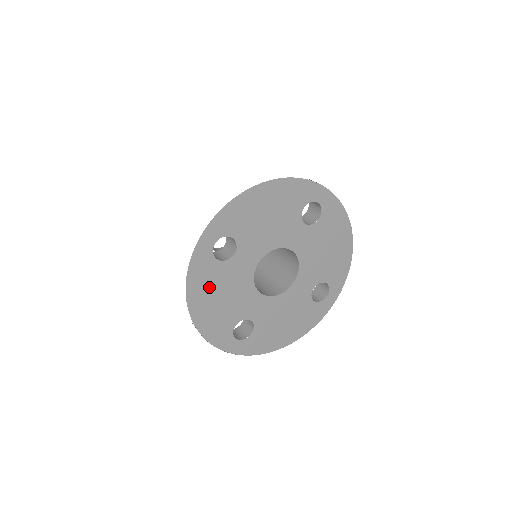
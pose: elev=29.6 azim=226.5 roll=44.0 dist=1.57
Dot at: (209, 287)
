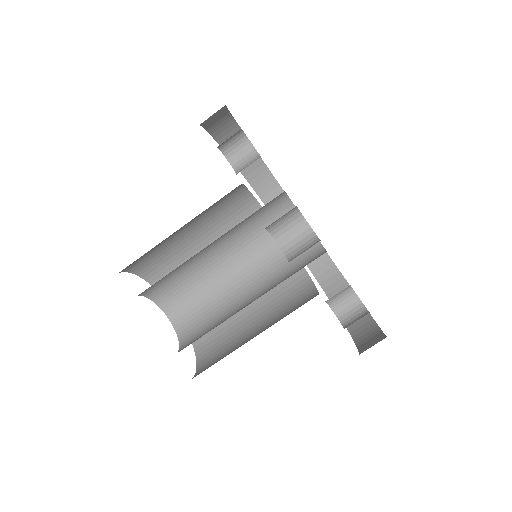
Dot at: occluded
